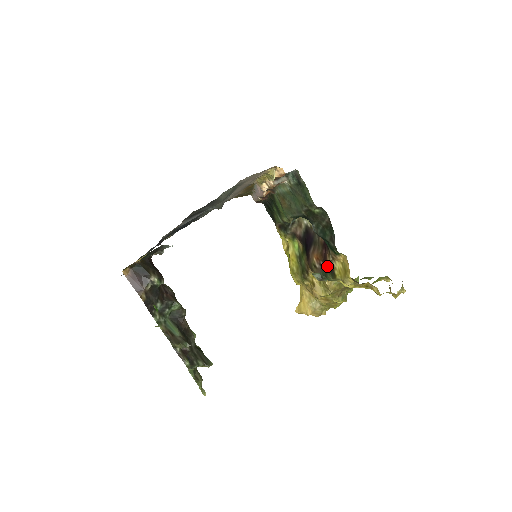
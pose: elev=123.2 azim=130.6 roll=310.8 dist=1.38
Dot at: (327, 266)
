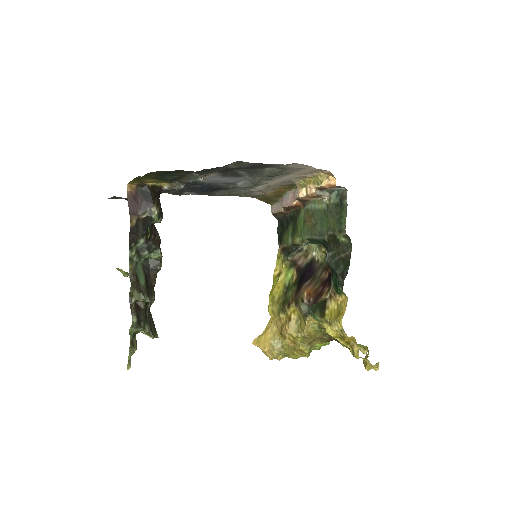
Dot at: (320, 302)
